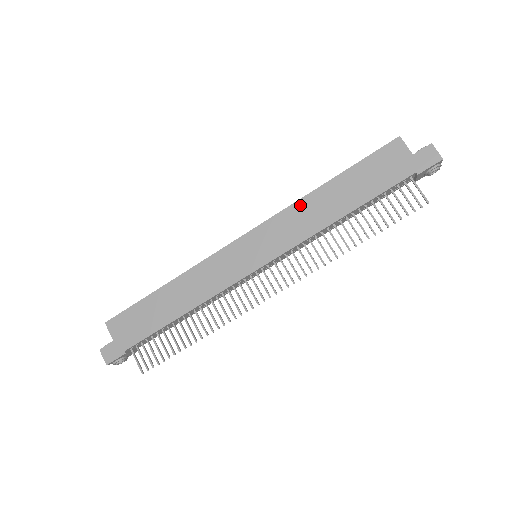
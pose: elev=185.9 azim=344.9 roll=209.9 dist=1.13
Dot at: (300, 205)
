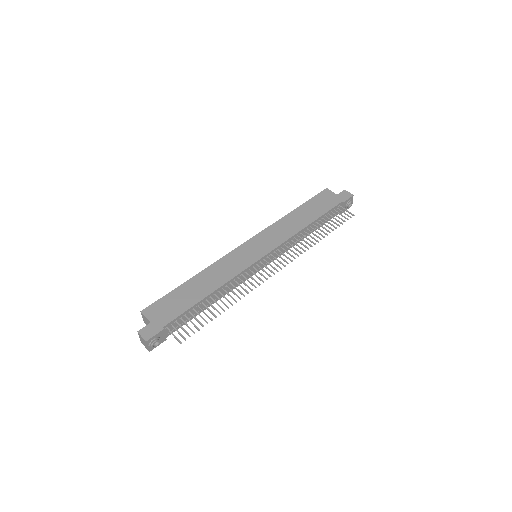
Dot at: (280, 222)
